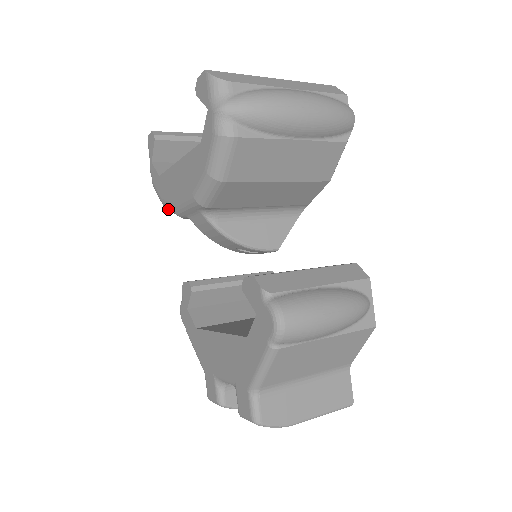
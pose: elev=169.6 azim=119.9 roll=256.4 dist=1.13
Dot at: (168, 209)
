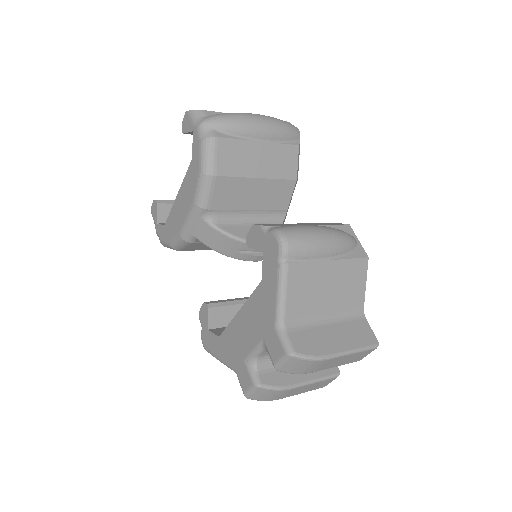
Dot at: (176, 245)
